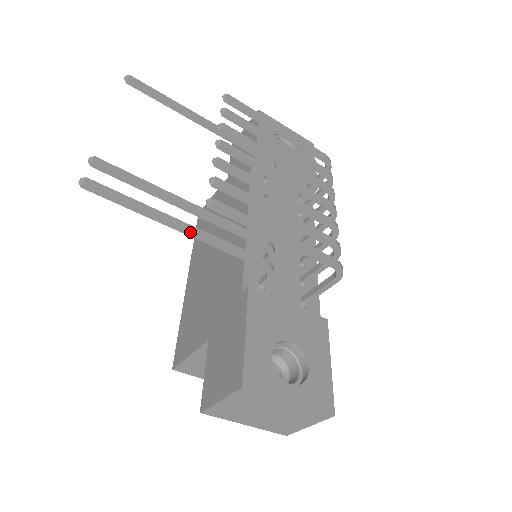
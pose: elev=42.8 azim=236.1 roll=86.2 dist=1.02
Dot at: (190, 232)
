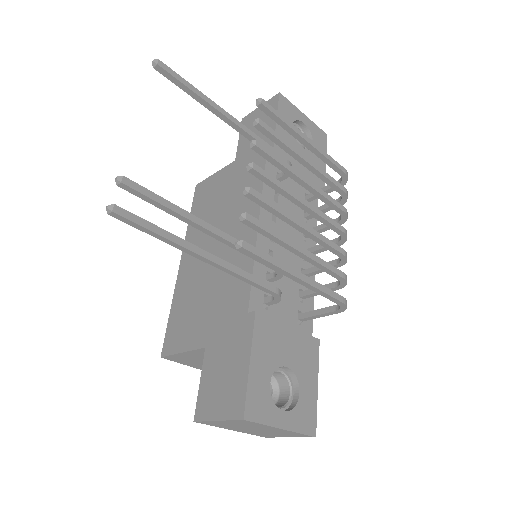
Dot at: (211, 262)
